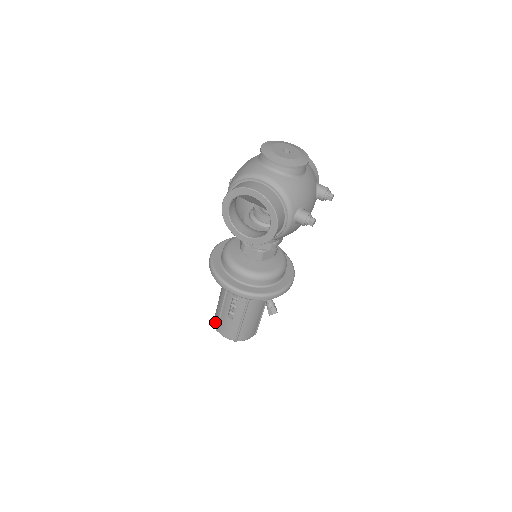
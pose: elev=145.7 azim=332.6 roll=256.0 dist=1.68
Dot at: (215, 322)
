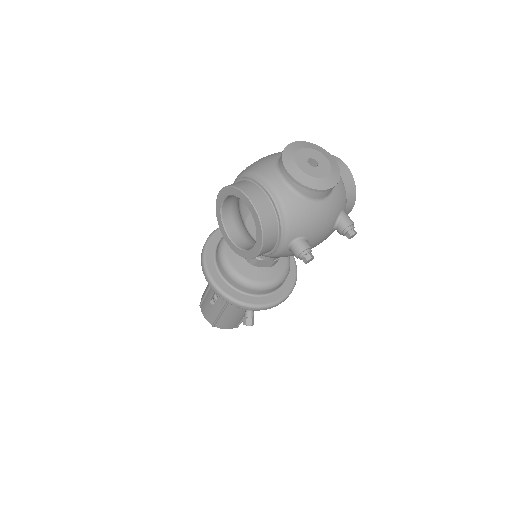
Dot at: (202, 297)
